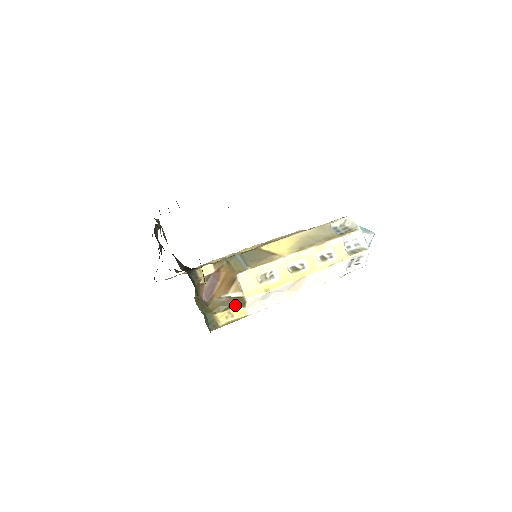
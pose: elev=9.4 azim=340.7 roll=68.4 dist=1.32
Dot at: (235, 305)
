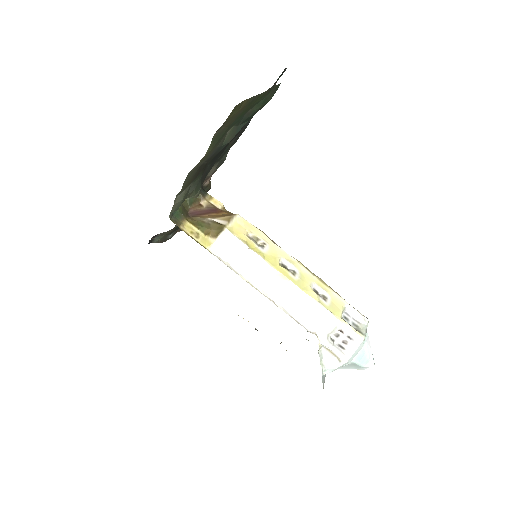
Dot at: (209, 232)
